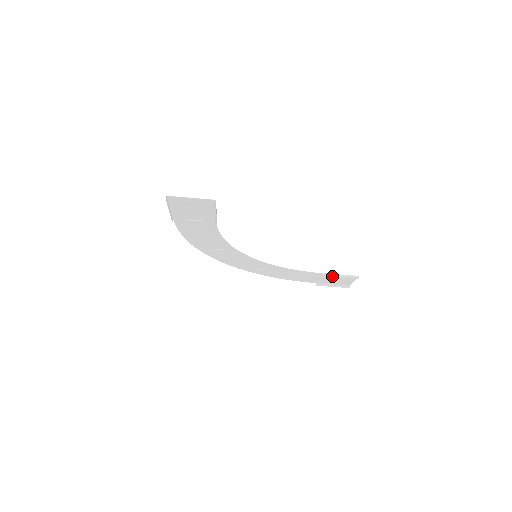
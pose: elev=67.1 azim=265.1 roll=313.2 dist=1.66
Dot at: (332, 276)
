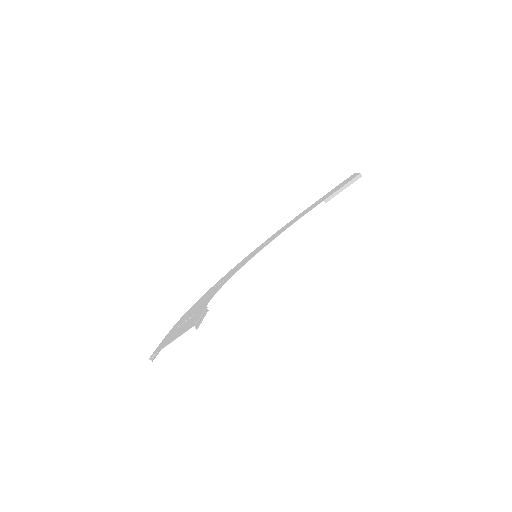
Dot at: occluded
